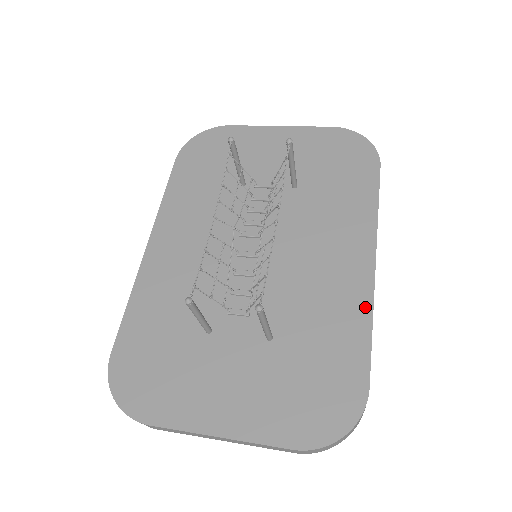
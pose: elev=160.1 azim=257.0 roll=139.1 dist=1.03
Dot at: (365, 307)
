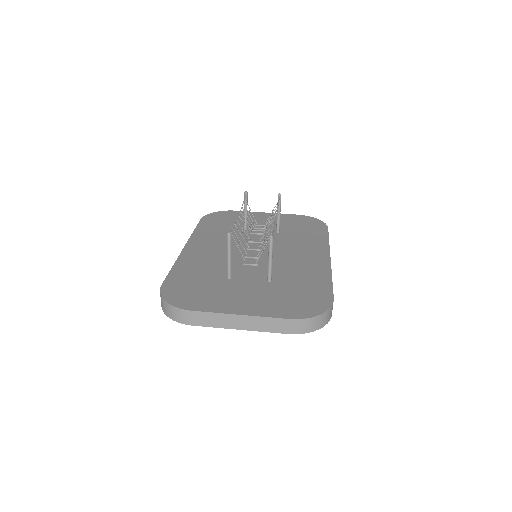
Dot at: (327, 272)
